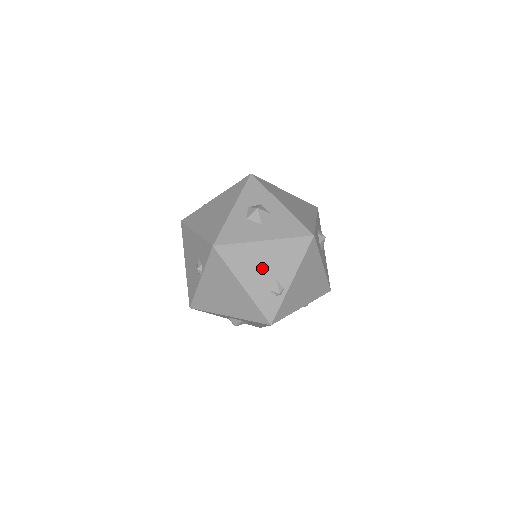
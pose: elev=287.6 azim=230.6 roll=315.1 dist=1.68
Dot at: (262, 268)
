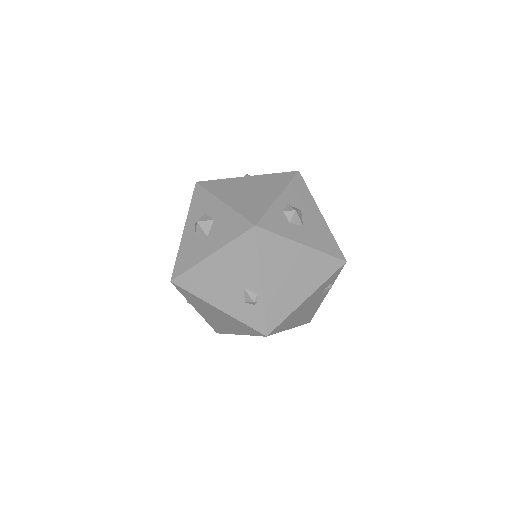
Dot at: (224, 283)
